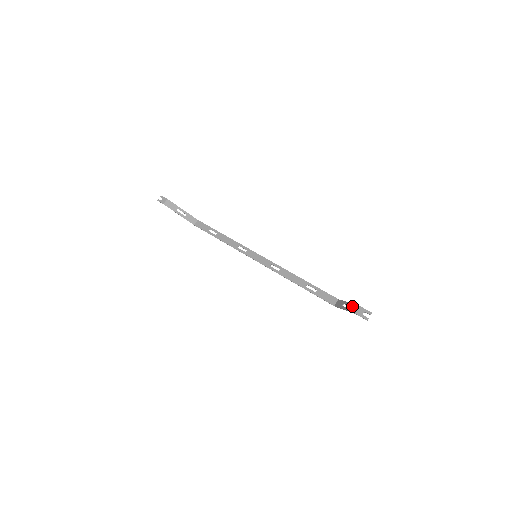
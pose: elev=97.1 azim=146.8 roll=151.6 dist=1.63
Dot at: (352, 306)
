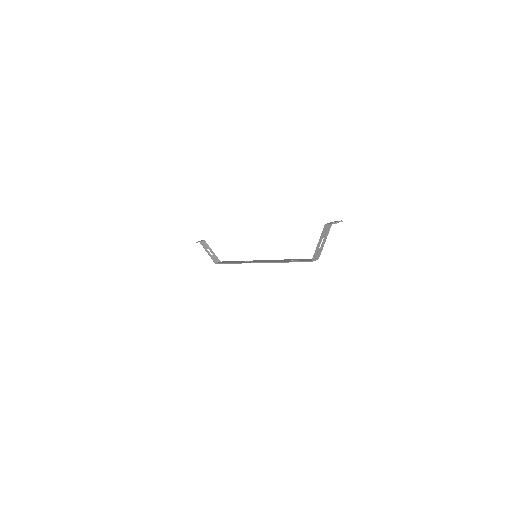
Dot at: (326, 232)
